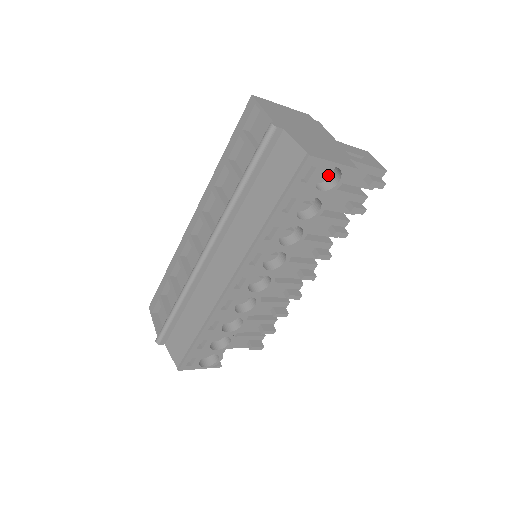
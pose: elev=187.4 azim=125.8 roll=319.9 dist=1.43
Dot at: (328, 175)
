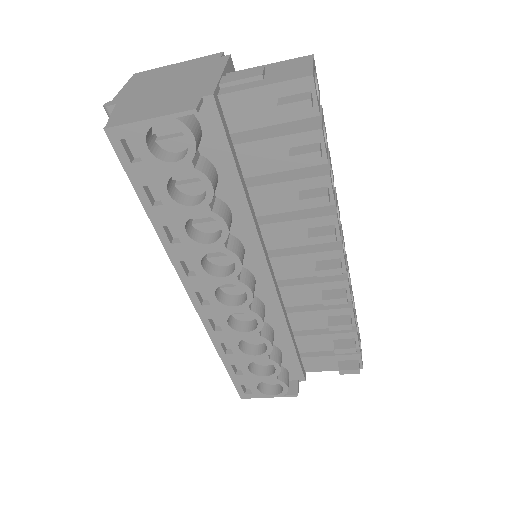
Dot at: occluded
